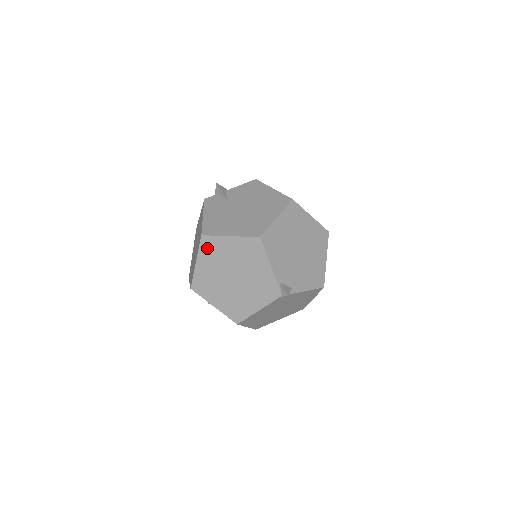
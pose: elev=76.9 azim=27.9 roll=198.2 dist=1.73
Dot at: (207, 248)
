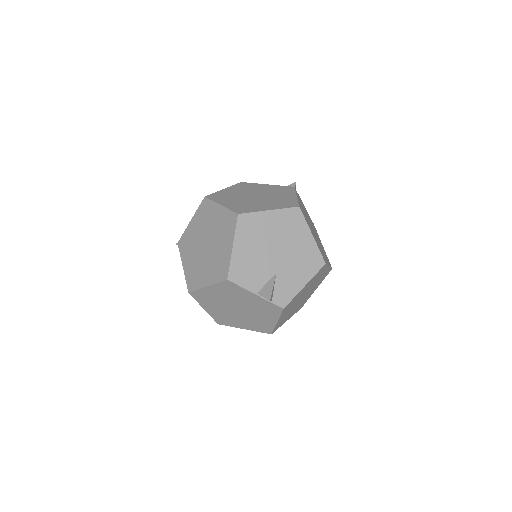
Dot at: (217, 198)
